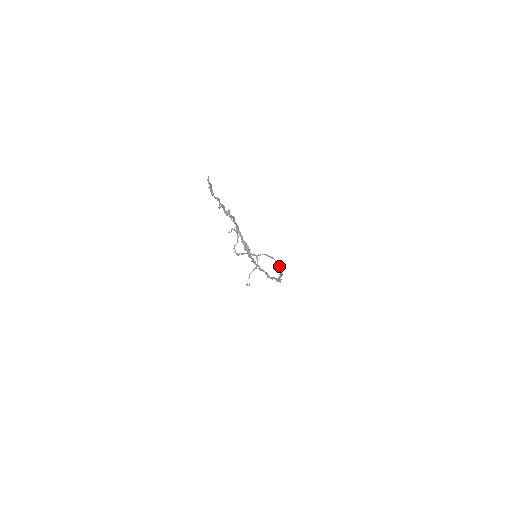
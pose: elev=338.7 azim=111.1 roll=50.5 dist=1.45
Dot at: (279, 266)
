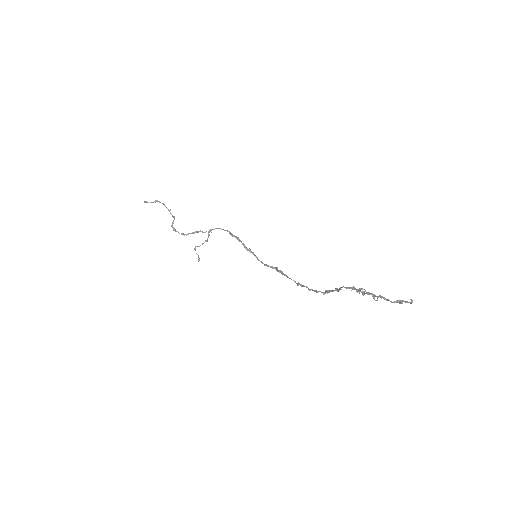
Dot at: (237, 238)
